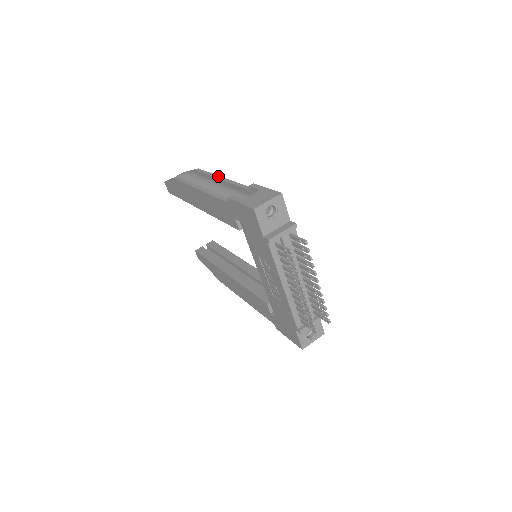
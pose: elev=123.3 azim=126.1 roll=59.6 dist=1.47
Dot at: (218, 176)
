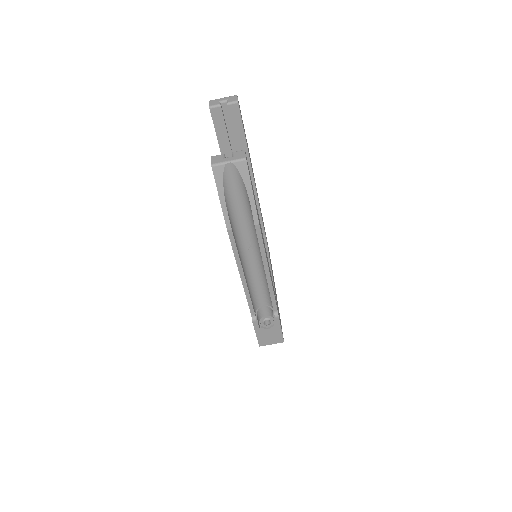
Dot at: (267, 267)
